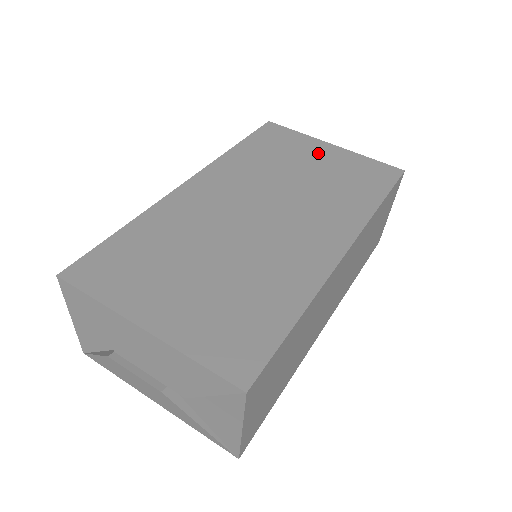
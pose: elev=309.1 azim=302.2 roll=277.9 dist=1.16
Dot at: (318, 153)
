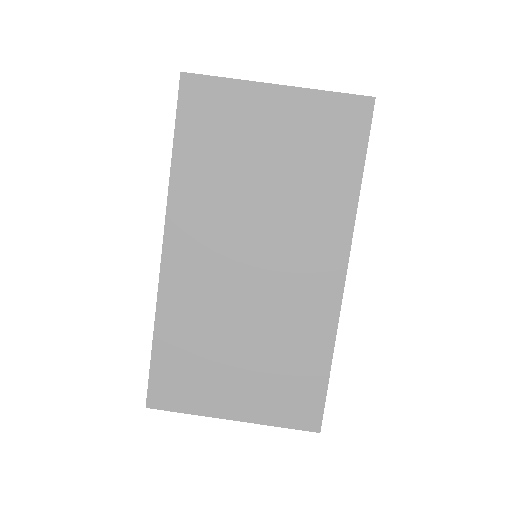
Dot at: (267, 117)
